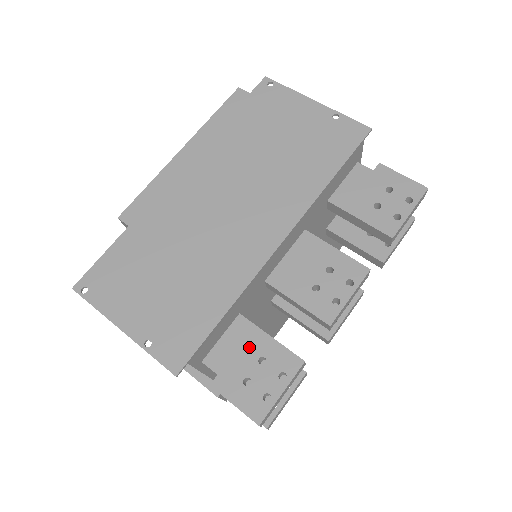
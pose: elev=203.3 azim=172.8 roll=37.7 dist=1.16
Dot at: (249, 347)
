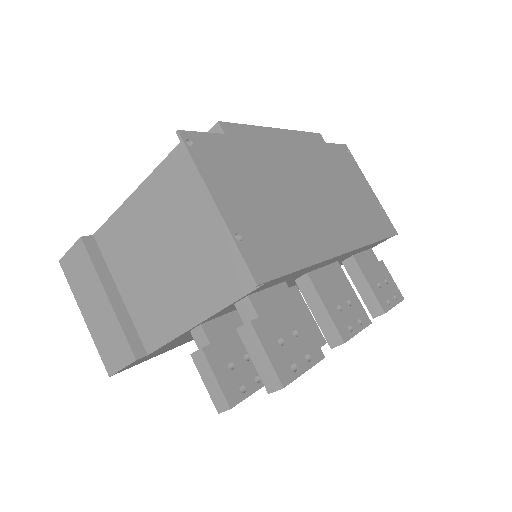
Dot at: (288, 314)
